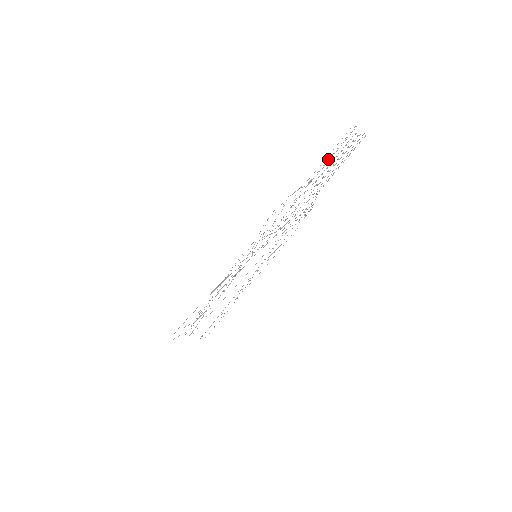
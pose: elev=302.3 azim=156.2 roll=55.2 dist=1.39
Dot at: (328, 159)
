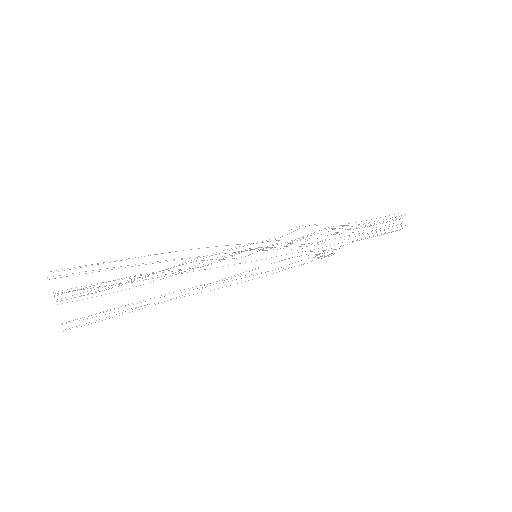
Dot at: occluded
